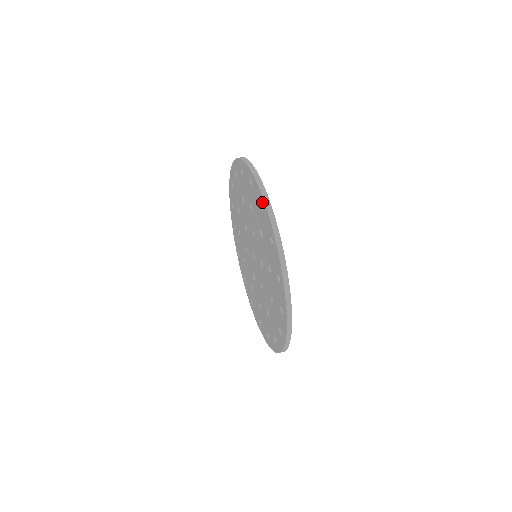
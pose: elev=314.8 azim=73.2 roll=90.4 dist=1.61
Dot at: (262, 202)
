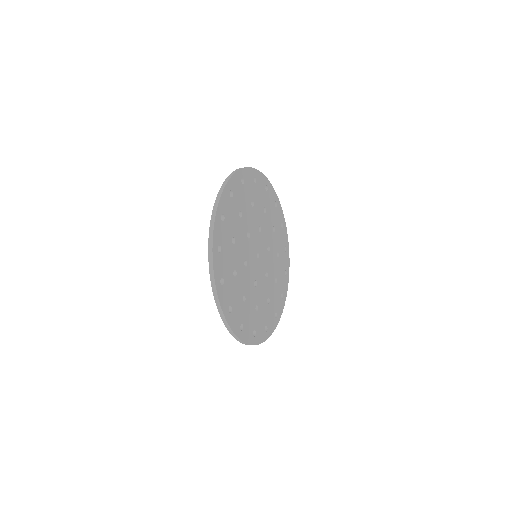
Dot at: occluded
